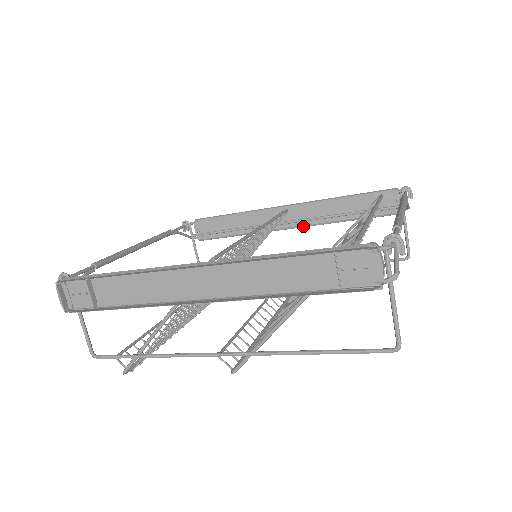
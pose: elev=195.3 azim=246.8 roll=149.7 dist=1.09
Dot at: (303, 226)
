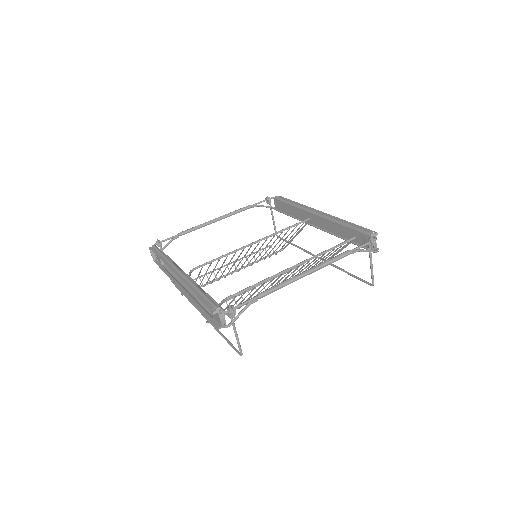
Dot at: occluded
